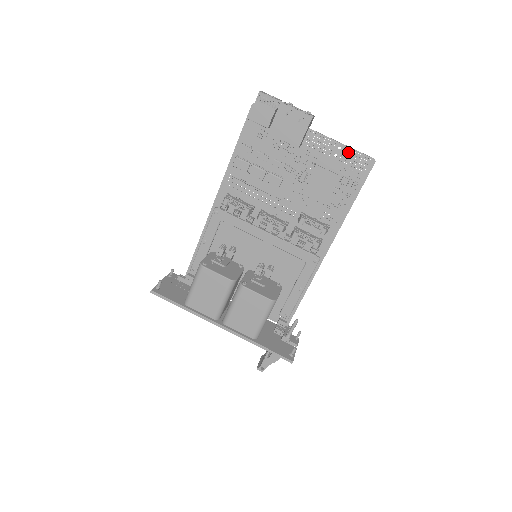
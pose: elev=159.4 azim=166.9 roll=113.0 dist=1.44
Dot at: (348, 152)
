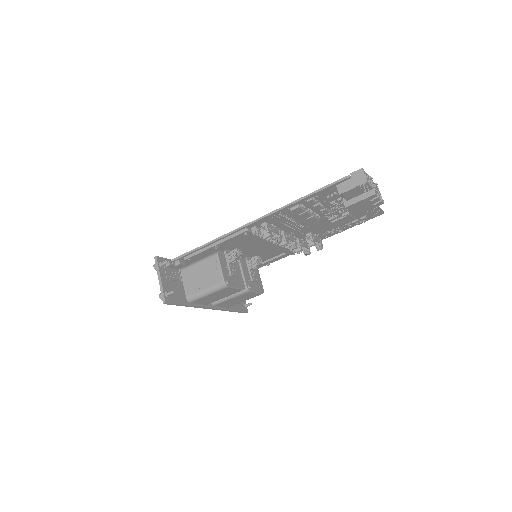
Dot at: (375, 209)
